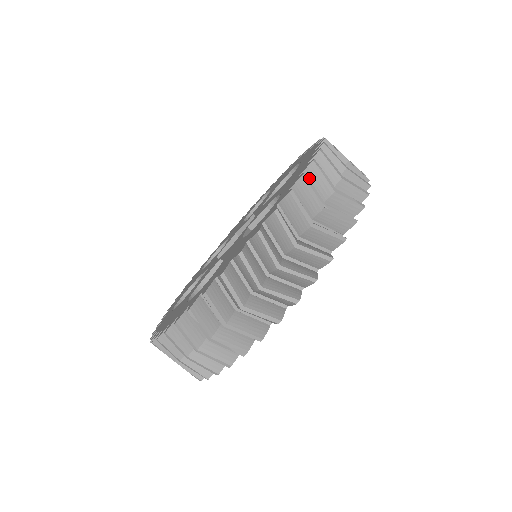
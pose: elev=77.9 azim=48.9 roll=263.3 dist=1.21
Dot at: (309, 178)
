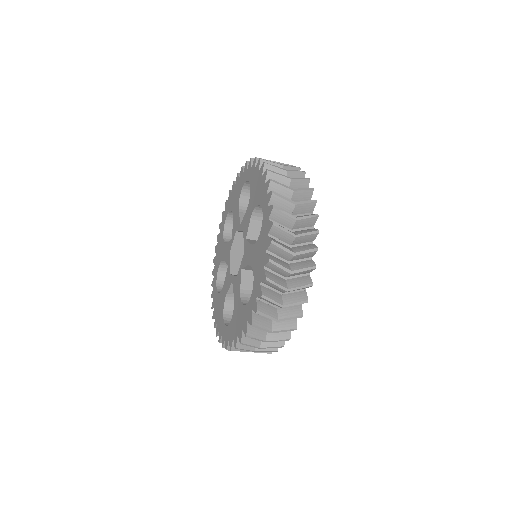
Dot at: (267, 285)
